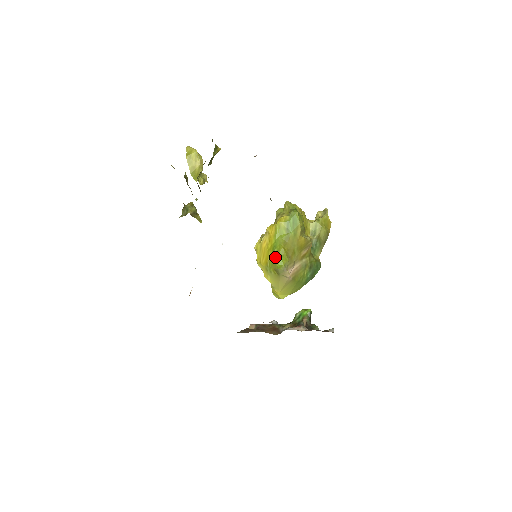
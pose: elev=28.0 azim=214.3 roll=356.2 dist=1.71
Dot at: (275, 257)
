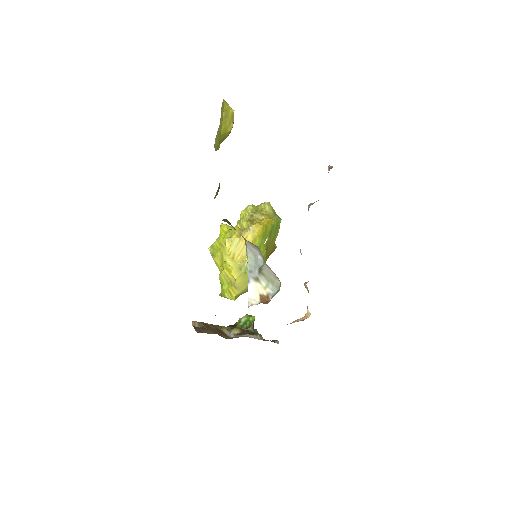
Dot at: occluded
